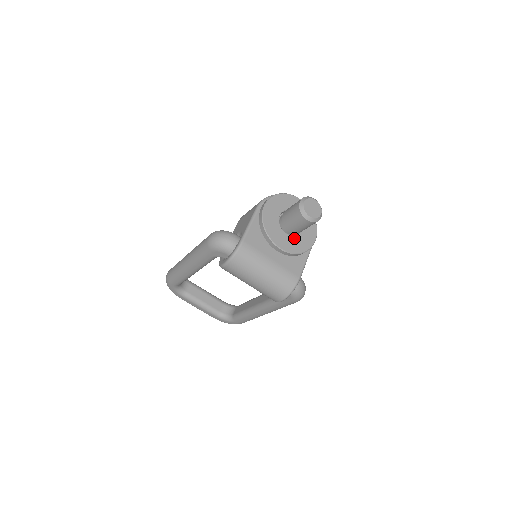
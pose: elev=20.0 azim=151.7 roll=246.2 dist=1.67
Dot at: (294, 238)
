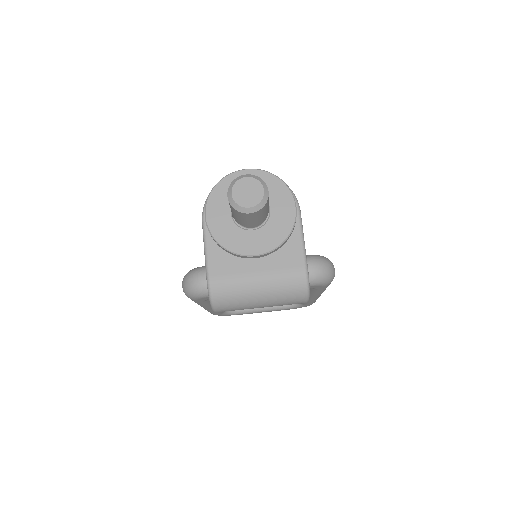
Dot at: (266, 227)
